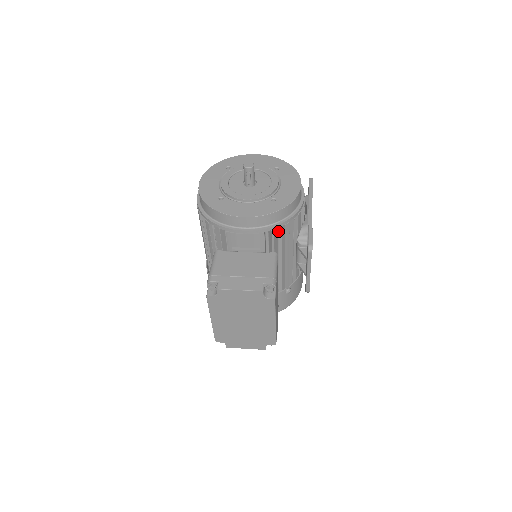
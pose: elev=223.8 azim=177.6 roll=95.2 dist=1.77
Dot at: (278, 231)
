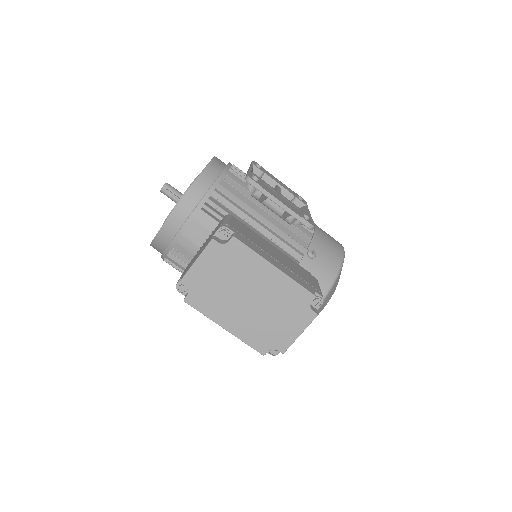
Dot at: (214, 198)
